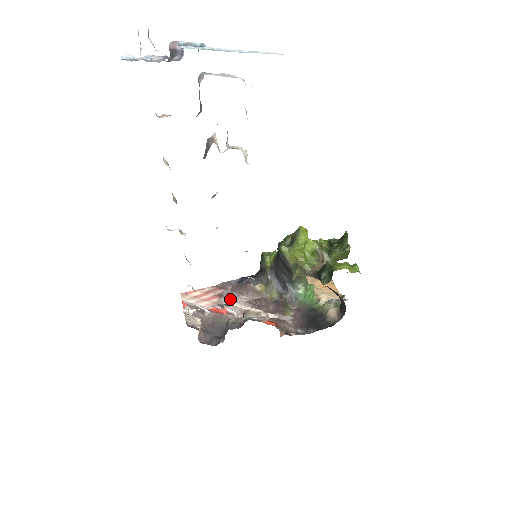
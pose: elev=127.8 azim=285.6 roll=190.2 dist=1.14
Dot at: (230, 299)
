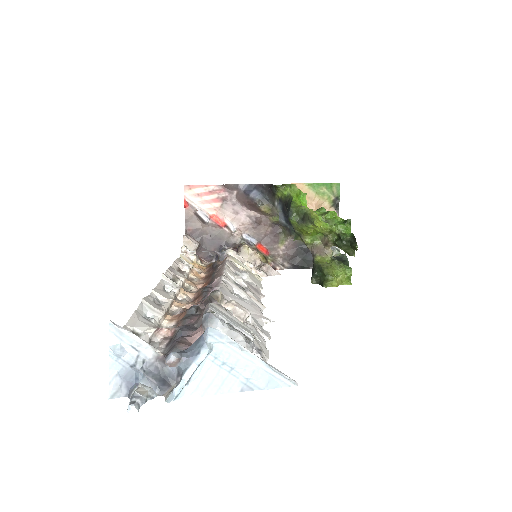
Dot at: (232, 208)
